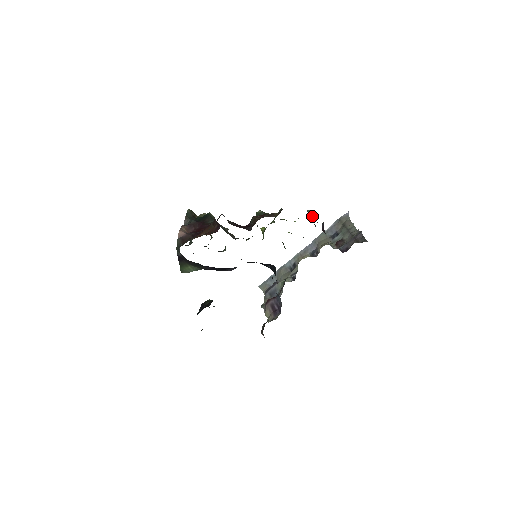
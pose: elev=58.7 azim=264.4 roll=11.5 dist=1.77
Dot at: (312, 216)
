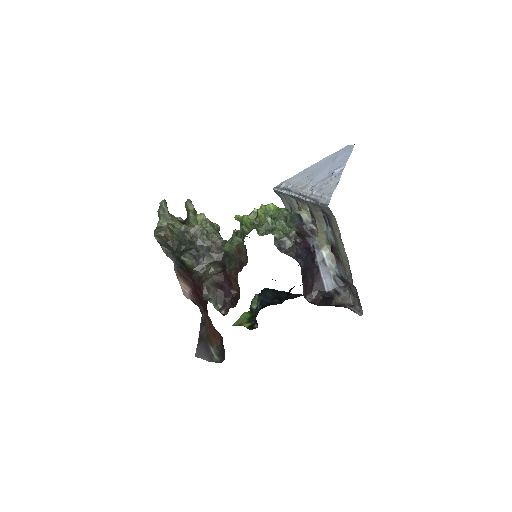
Dot at: (284, 235)
